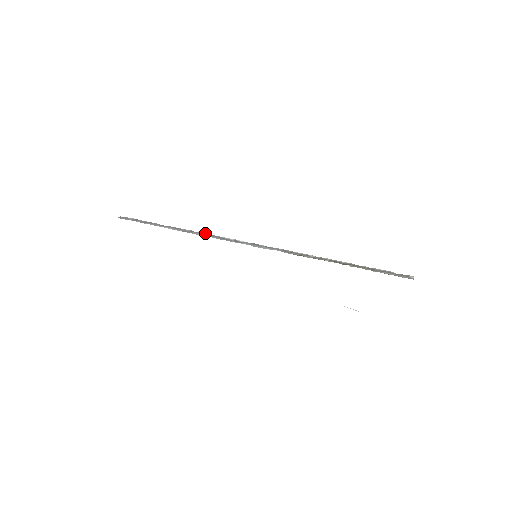
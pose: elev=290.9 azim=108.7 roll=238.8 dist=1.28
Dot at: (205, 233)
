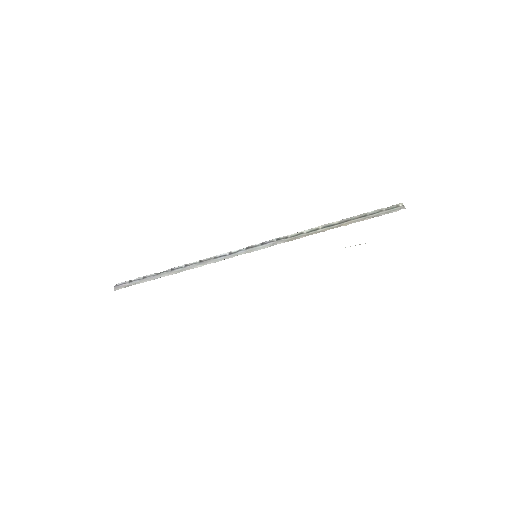
Dot at: (199, 261)
